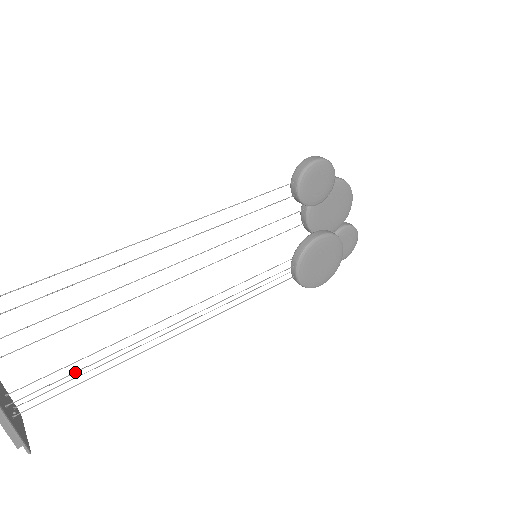
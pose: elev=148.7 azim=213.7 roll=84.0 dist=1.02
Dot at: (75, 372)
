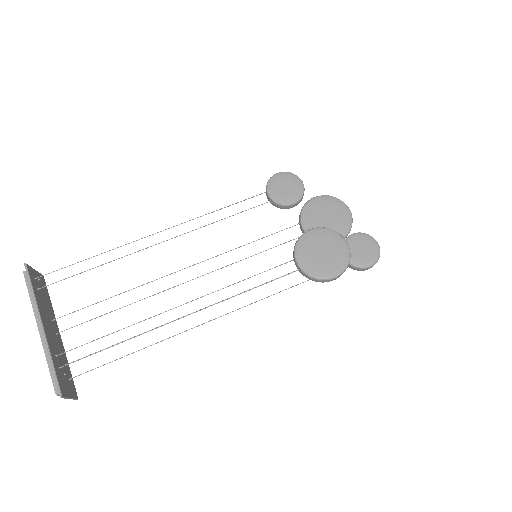
Dot at: occluded
